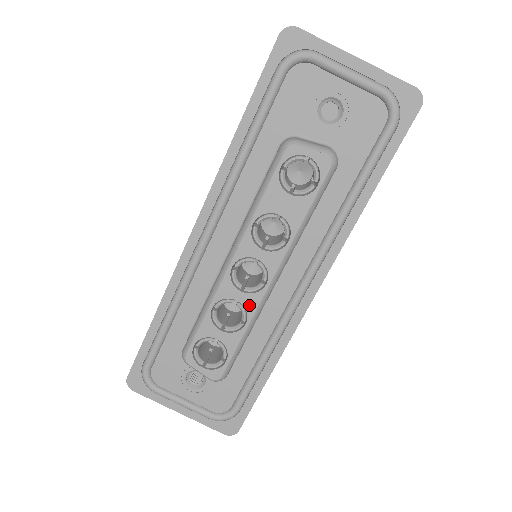
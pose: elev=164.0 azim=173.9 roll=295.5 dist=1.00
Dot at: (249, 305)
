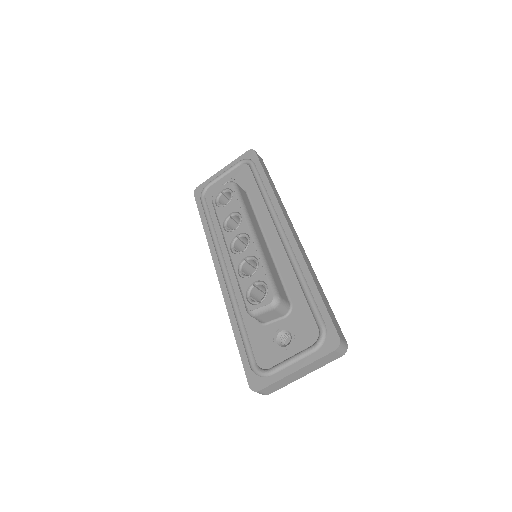
Dot at: (251, 252)
